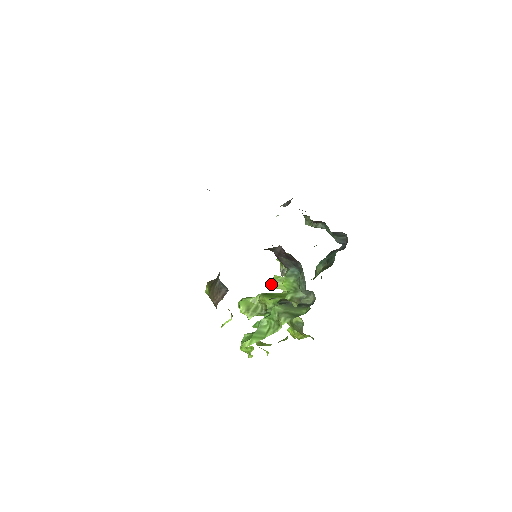
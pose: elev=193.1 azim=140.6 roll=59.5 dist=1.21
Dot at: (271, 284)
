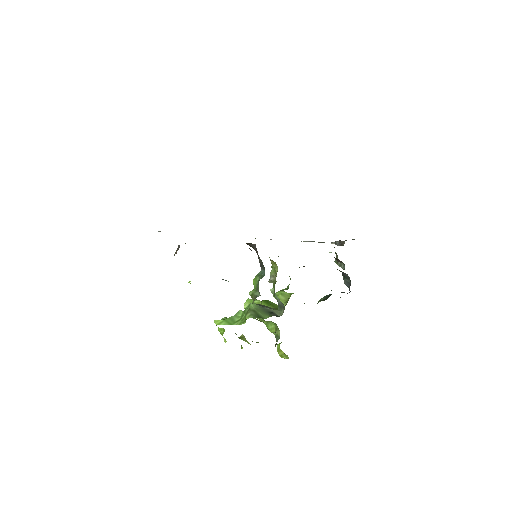
Dot at: occluded
